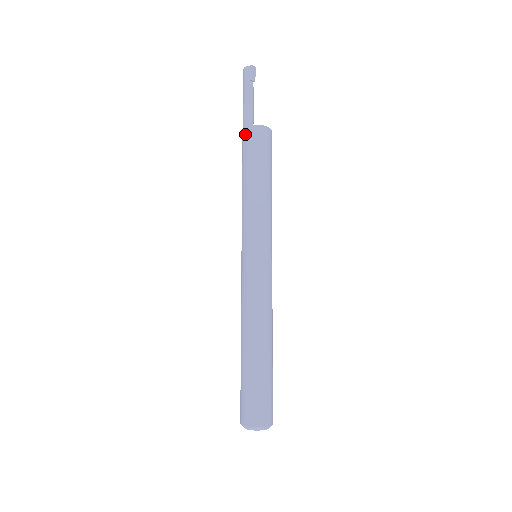
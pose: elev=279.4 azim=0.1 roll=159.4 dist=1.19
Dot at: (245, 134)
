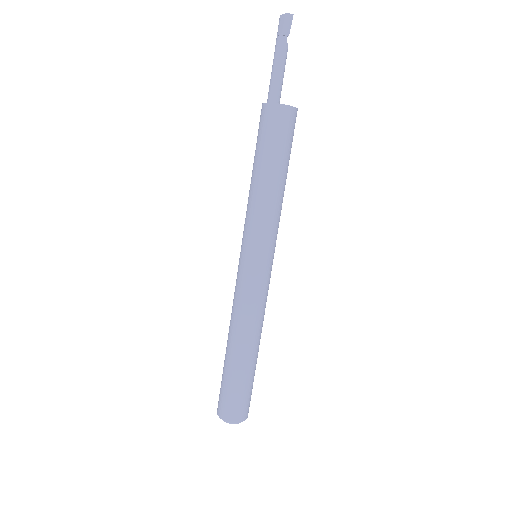
Dot at: (261, 112)
